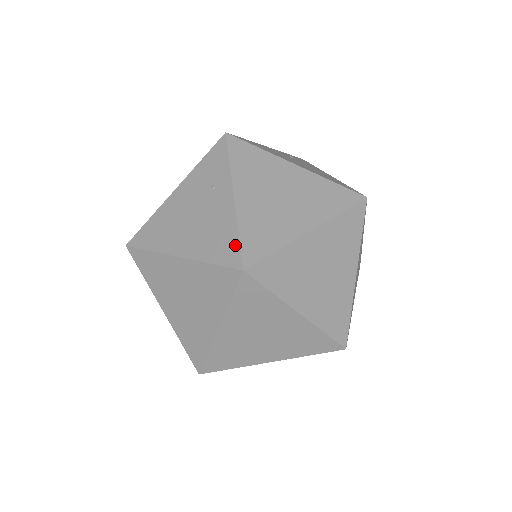
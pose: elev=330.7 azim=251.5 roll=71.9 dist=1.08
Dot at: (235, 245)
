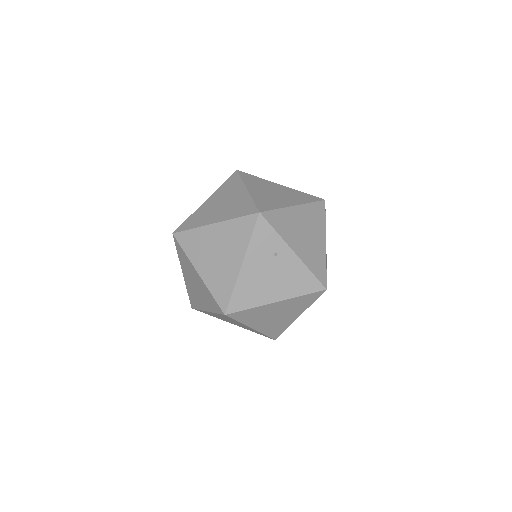
Dot at: occluded
